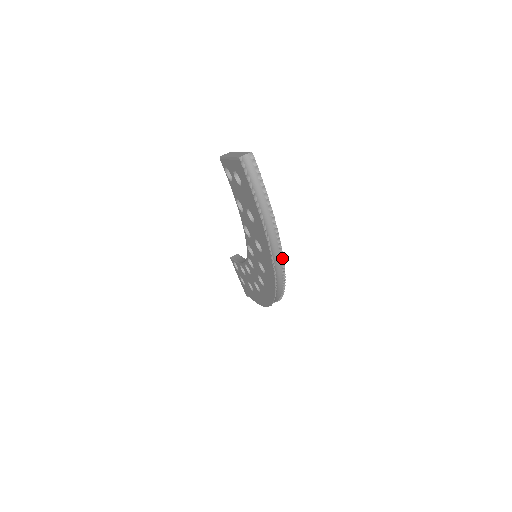
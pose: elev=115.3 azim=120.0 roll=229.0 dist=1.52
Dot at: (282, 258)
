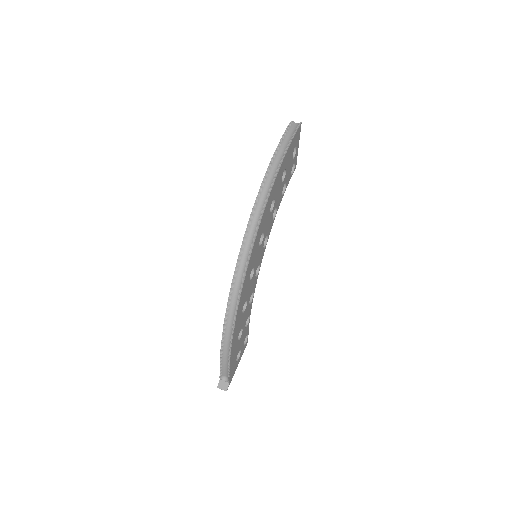
Dot at: (268, 196)
